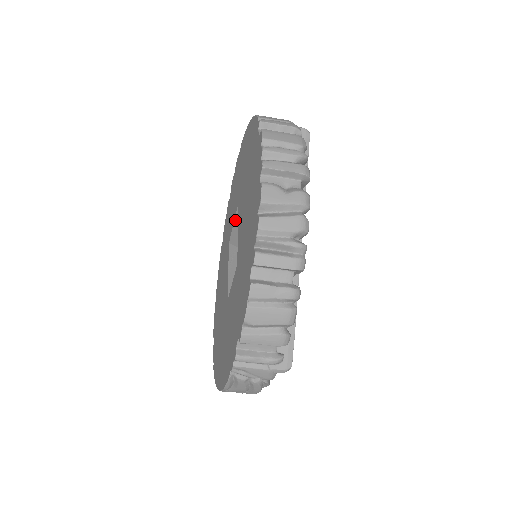
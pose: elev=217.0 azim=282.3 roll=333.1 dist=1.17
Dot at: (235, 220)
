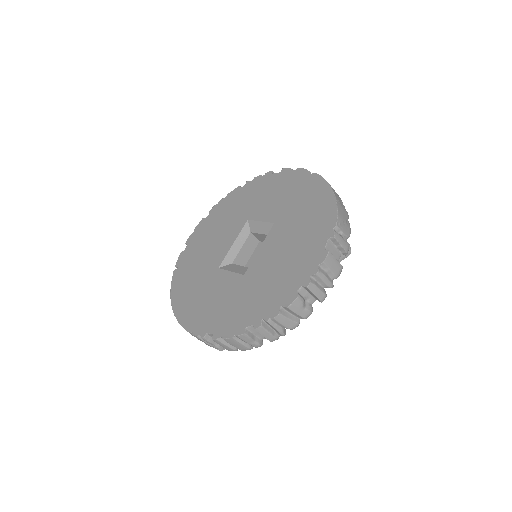
Dot at: (265, 223)
